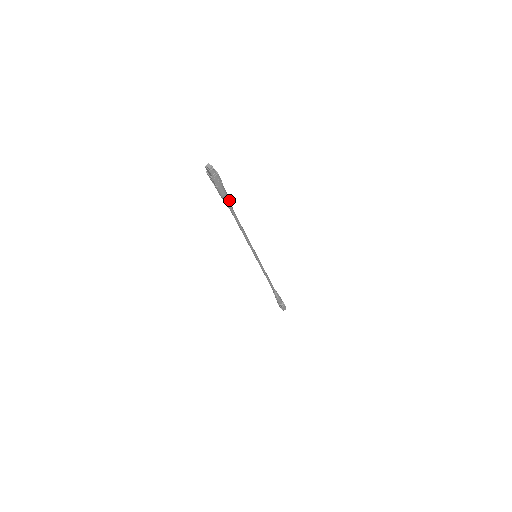
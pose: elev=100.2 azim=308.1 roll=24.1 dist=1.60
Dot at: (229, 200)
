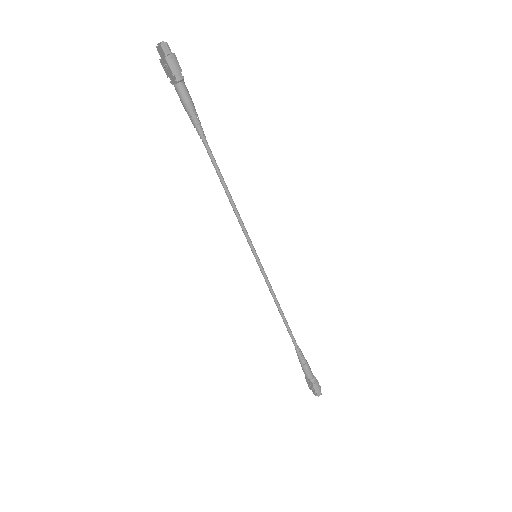
Dot at: occluded
